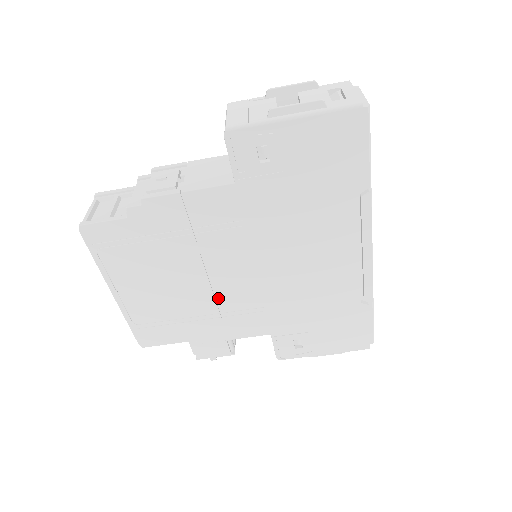
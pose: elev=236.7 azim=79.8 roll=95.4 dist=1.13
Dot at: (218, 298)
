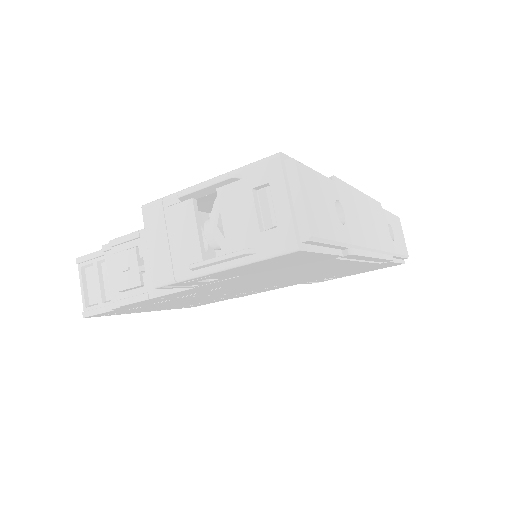
Dot at: (236, 293)
